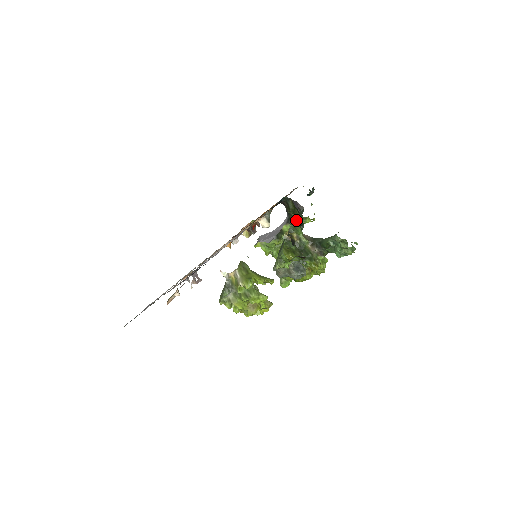
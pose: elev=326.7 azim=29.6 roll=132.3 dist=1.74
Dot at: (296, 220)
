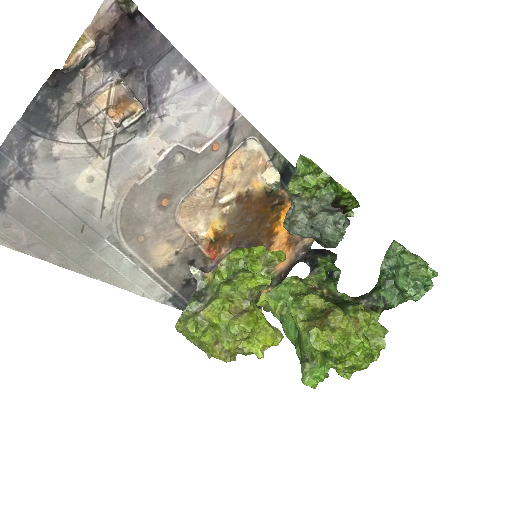
Dot at: (325, 272)
